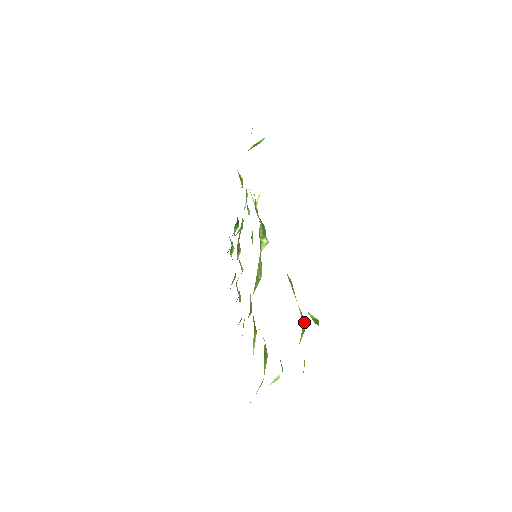
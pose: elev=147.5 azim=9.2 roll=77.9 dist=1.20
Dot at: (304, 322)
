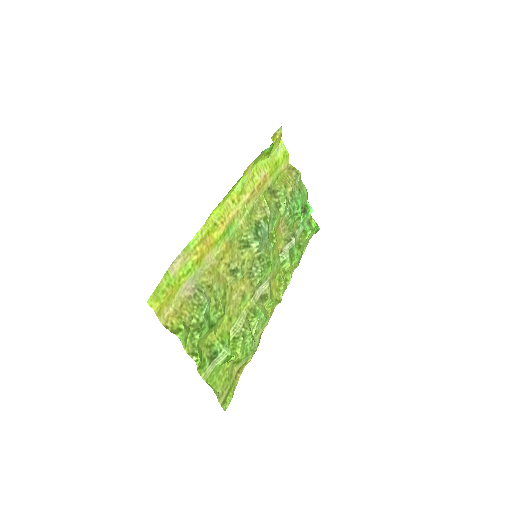
Dot at: (195, 327)
